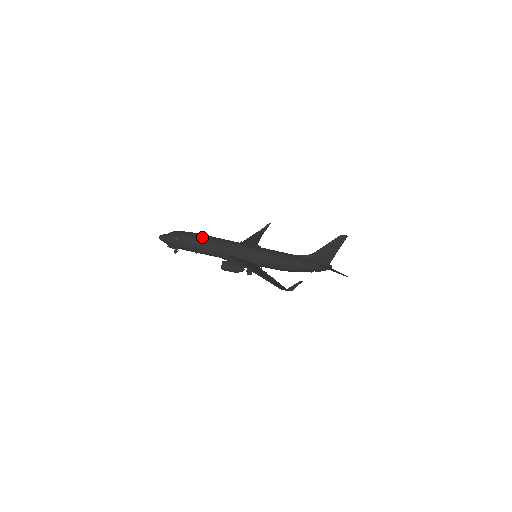
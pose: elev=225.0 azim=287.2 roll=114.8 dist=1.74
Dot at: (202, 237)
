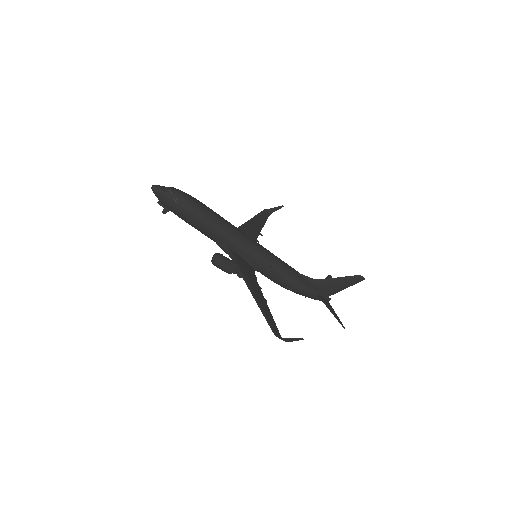
Dot at: (206, 211)
